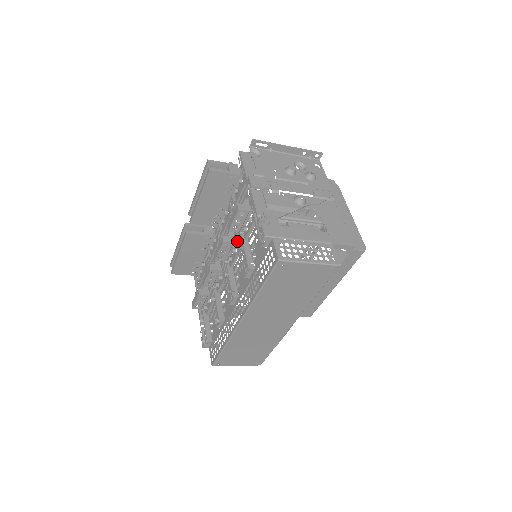
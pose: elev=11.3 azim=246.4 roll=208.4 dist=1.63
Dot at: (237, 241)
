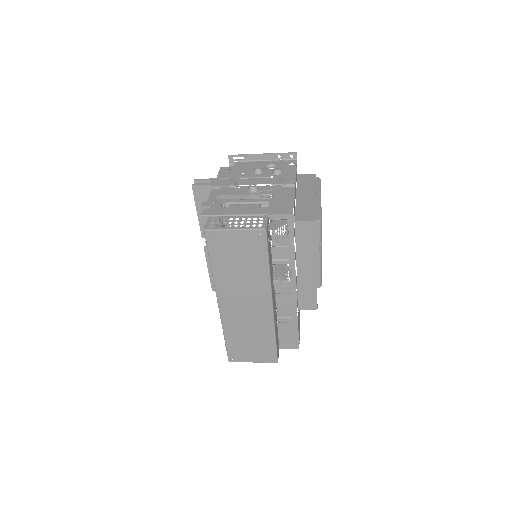
Dot at: occluded
